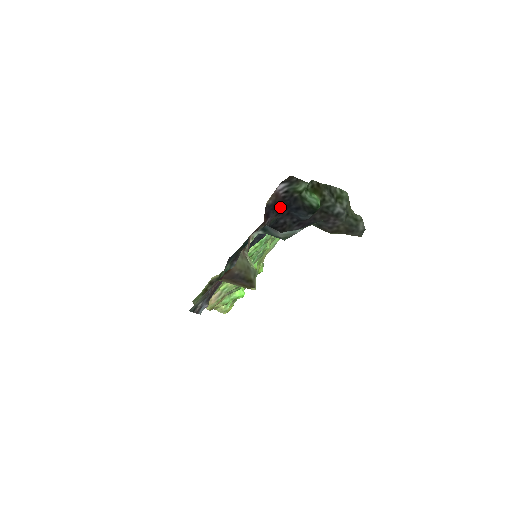
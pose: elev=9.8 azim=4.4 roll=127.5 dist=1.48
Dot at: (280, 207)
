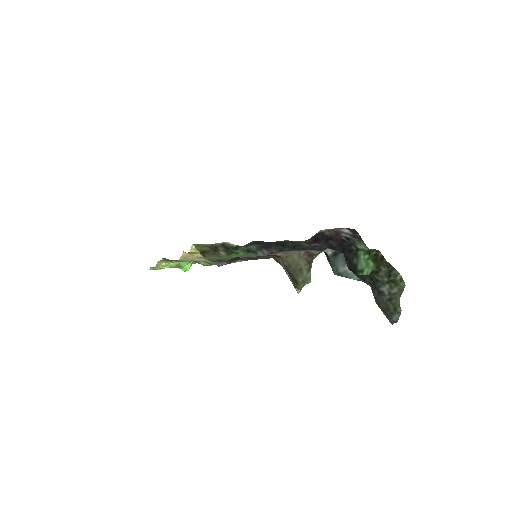
Dot at: (335, 244)
